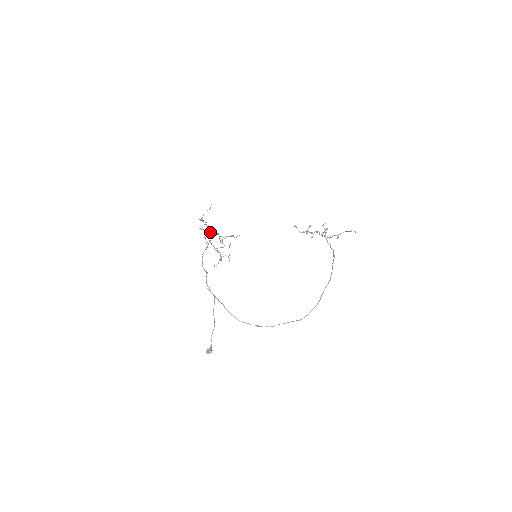
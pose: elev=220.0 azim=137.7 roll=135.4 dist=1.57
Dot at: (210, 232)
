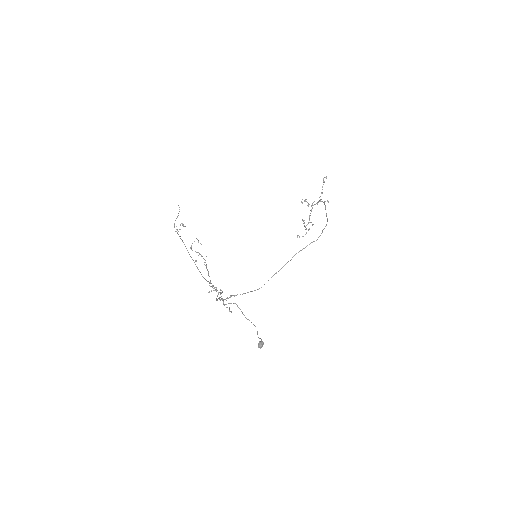
Dot at: occluded
